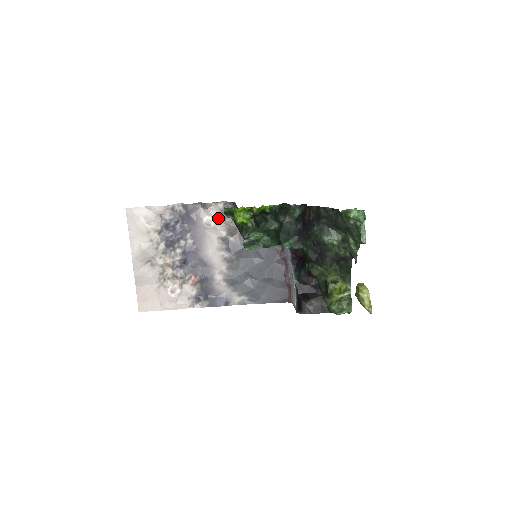
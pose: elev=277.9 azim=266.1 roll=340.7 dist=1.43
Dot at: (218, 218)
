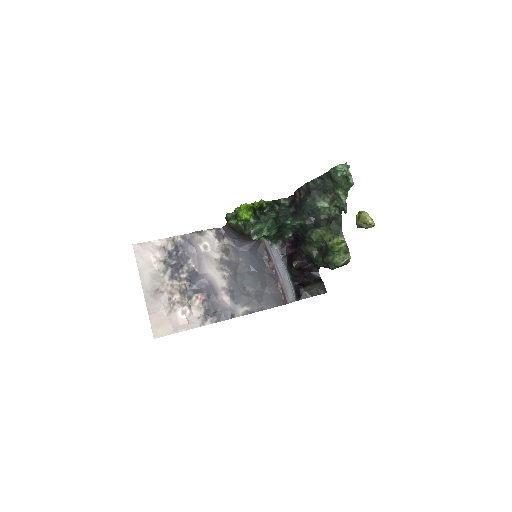
Dot at: (213, 242)
